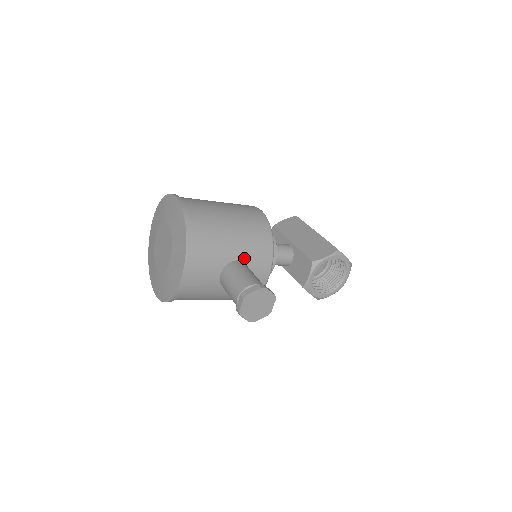
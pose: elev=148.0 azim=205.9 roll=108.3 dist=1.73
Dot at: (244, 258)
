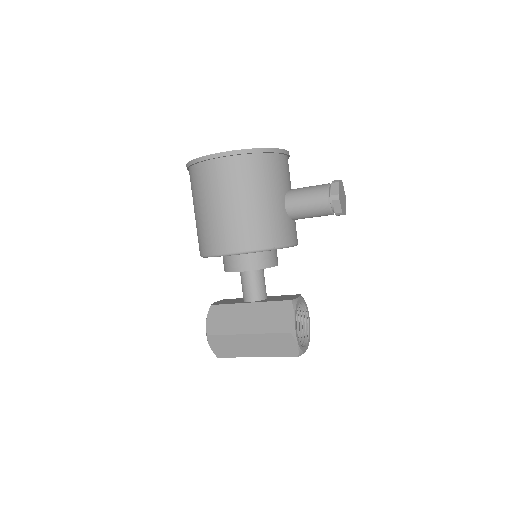
Dot at: occluded
